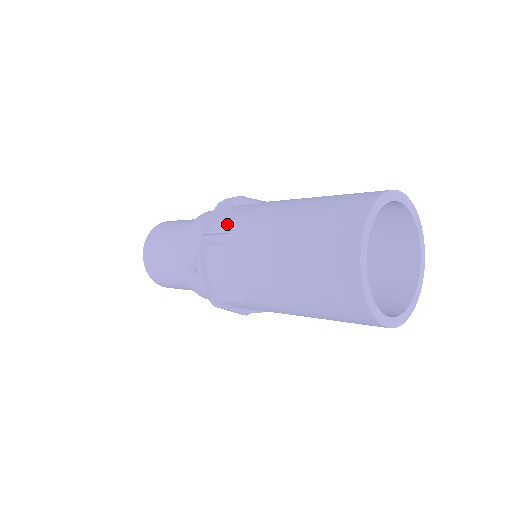
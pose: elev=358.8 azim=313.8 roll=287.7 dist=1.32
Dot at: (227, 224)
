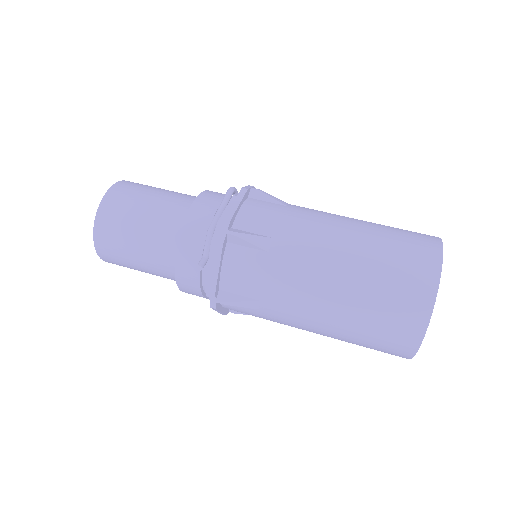
Dot at: (259, 223)
